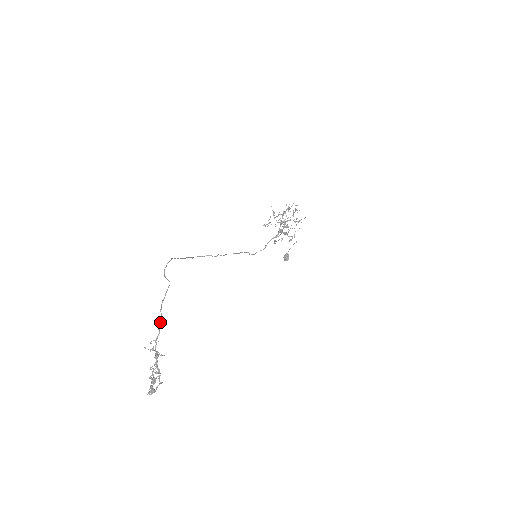
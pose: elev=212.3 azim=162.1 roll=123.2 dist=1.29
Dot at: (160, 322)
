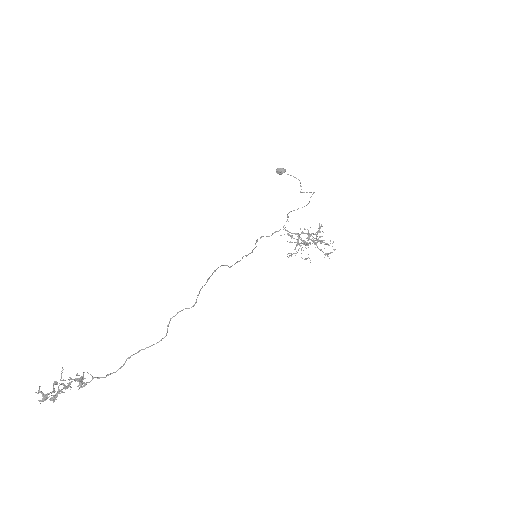
Dot at: (115, 372)
